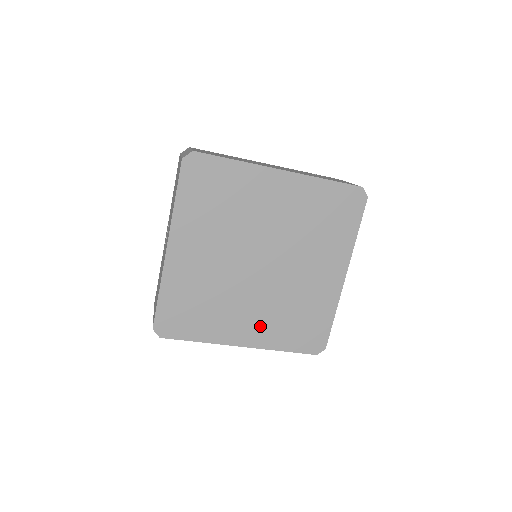
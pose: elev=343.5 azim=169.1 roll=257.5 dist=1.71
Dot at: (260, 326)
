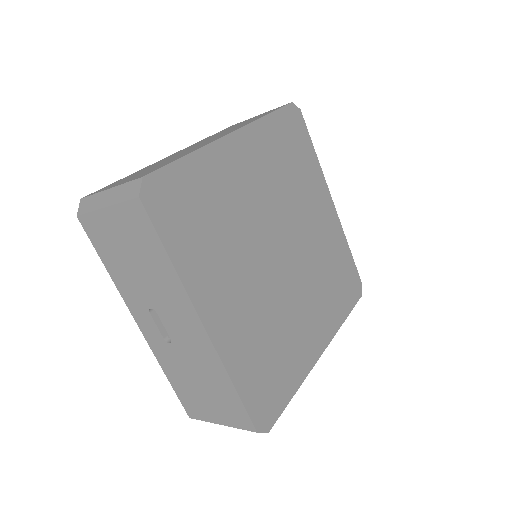
Dot at: (320, 317)
